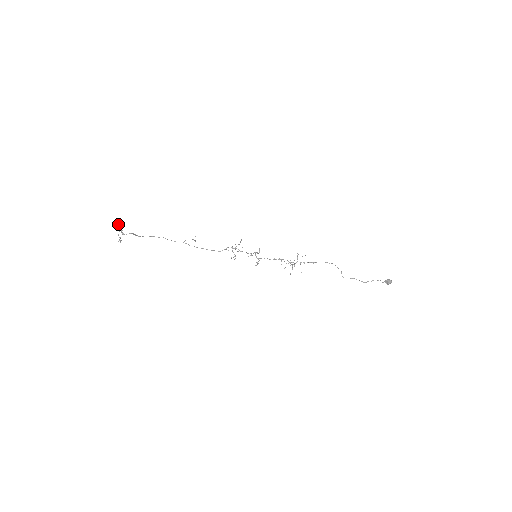
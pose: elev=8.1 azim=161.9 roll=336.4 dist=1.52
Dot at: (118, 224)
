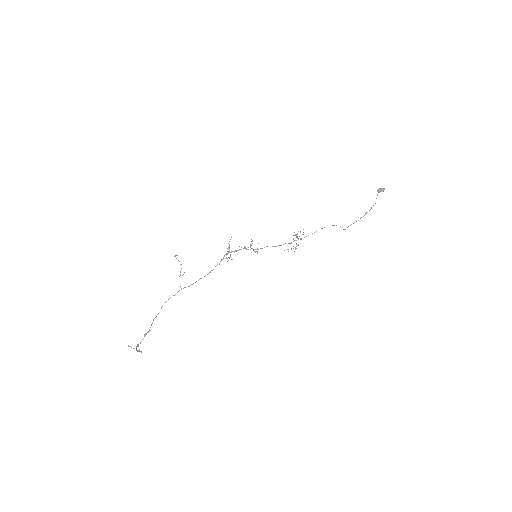
Dot at: occluded
